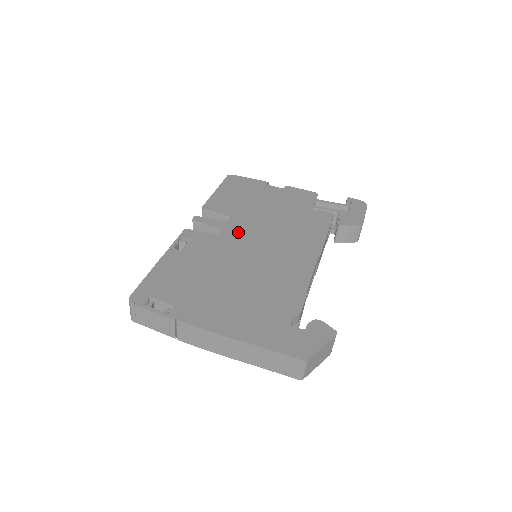
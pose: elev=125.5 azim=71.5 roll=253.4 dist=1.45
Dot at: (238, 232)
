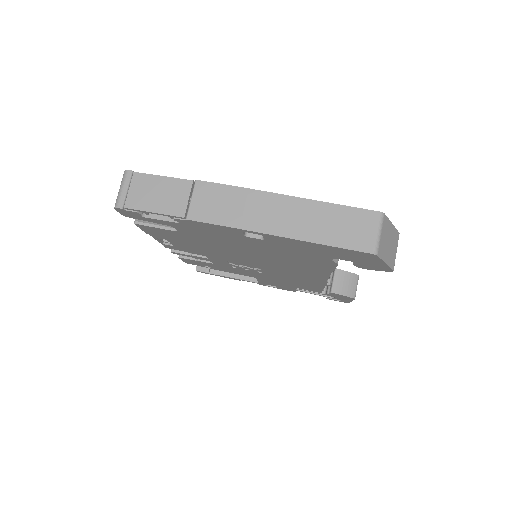
Dot at: occluded
